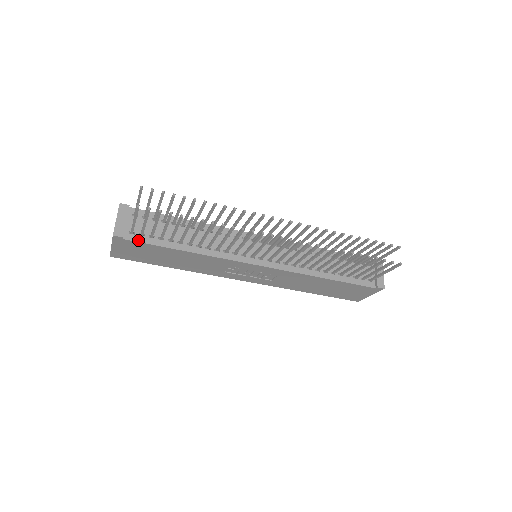
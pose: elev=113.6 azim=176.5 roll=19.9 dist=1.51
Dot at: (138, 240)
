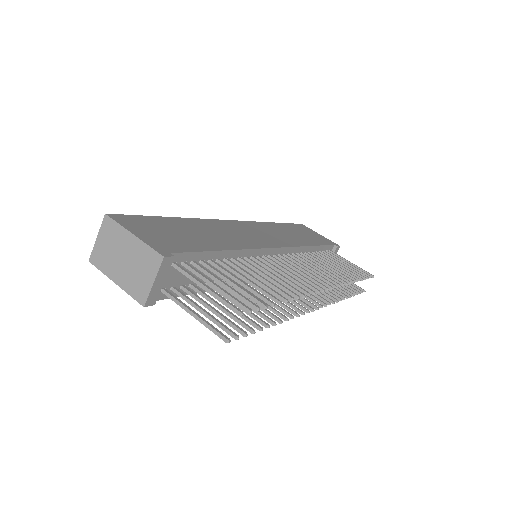
Dot at: (167, 297)
